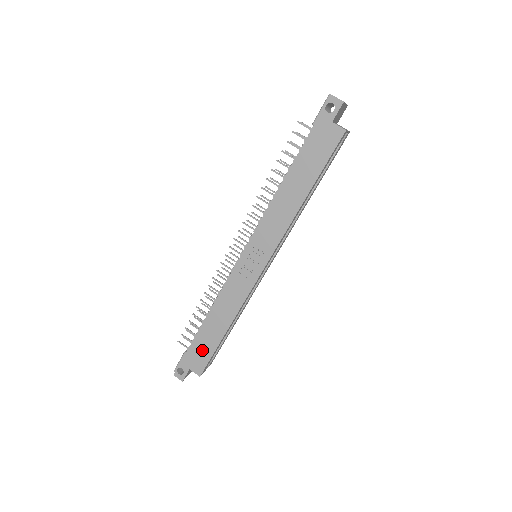
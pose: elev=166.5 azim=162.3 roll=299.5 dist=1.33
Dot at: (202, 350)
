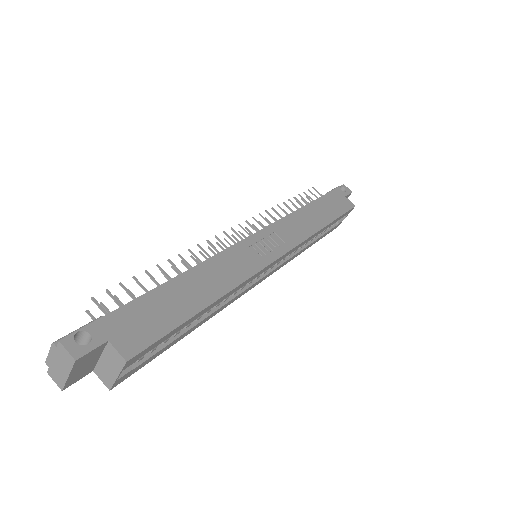
Dot at: (154, 316)
